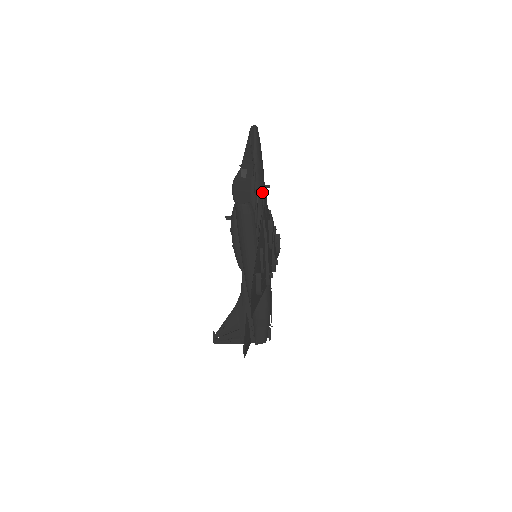
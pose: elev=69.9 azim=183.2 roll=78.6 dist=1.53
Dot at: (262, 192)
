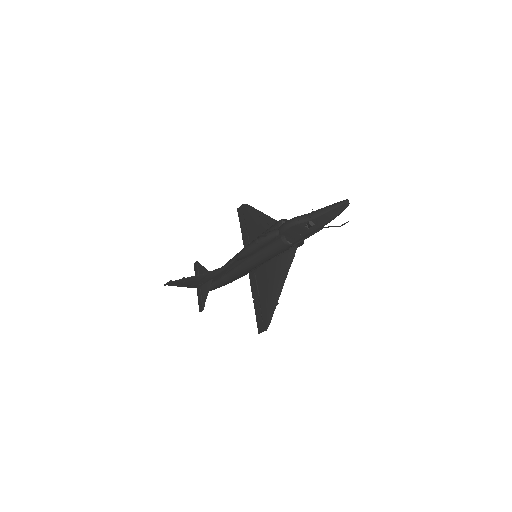
Dot at: occluded
